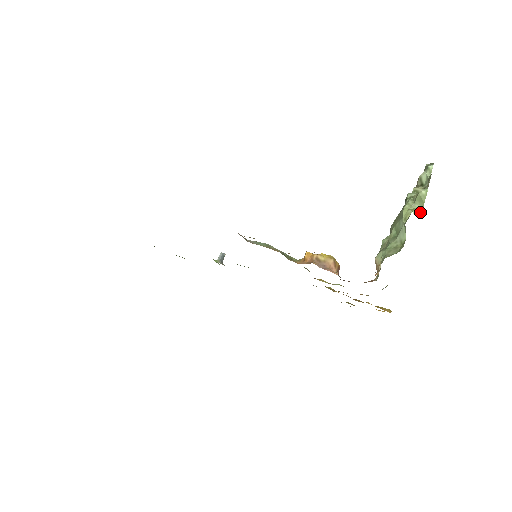
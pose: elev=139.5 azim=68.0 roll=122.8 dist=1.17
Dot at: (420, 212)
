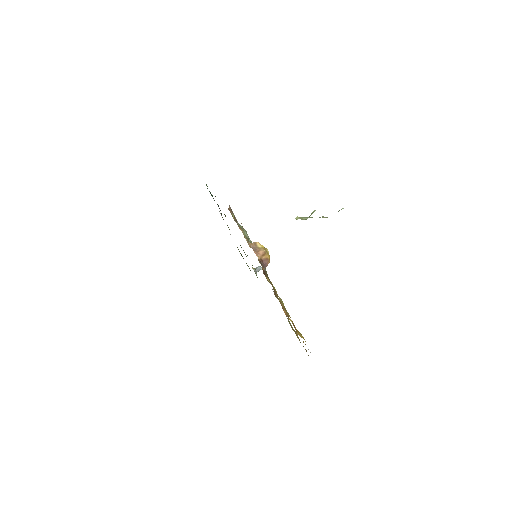
Dot at: (302, 219)
